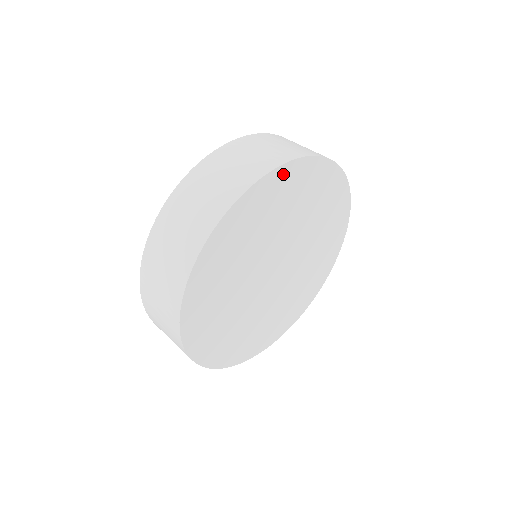
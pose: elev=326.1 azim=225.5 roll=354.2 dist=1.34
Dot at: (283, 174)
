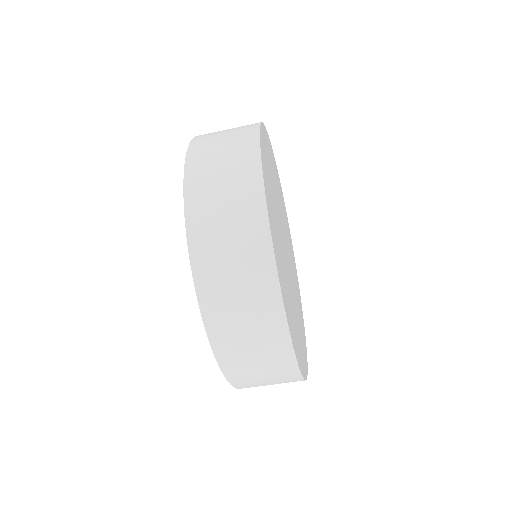
Dot at: (263, 135)
